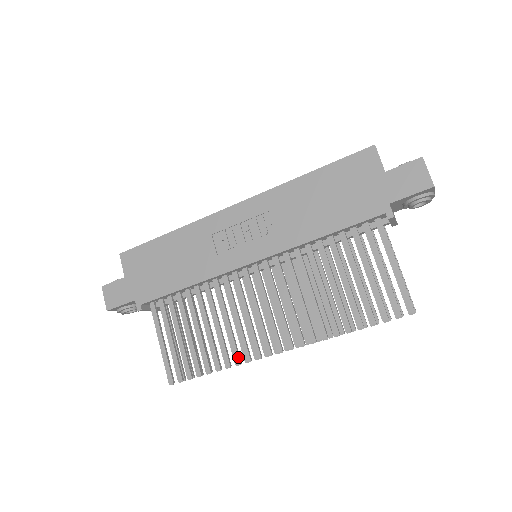
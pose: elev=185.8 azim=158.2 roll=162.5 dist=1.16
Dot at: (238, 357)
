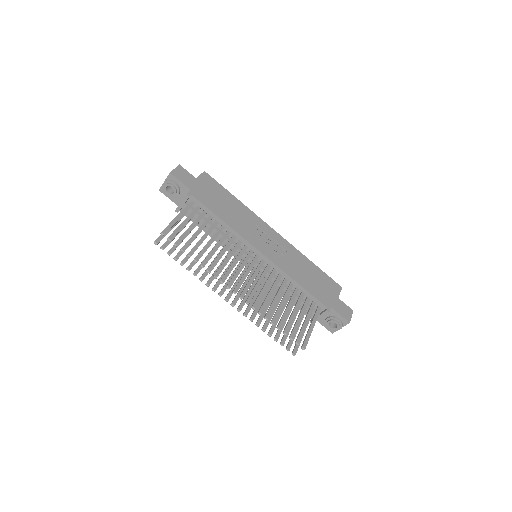
Dot at: (212, 269)
